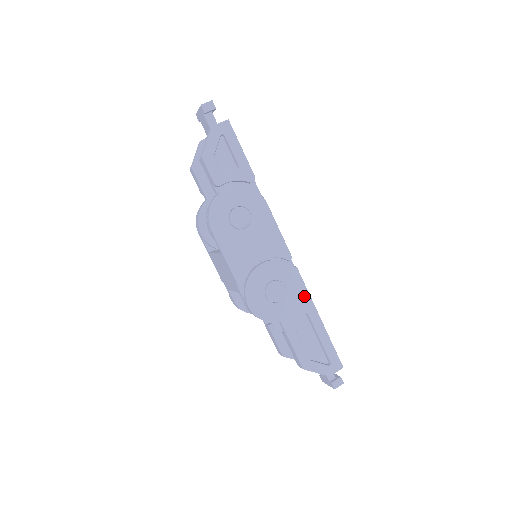
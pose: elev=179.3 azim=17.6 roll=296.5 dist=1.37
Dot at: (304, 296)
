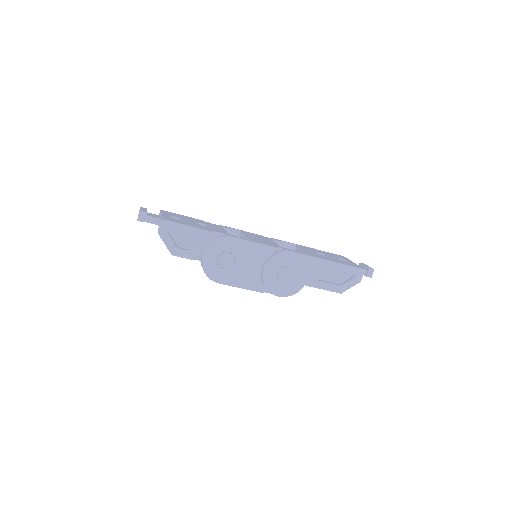
Dot at: (305, 260)
